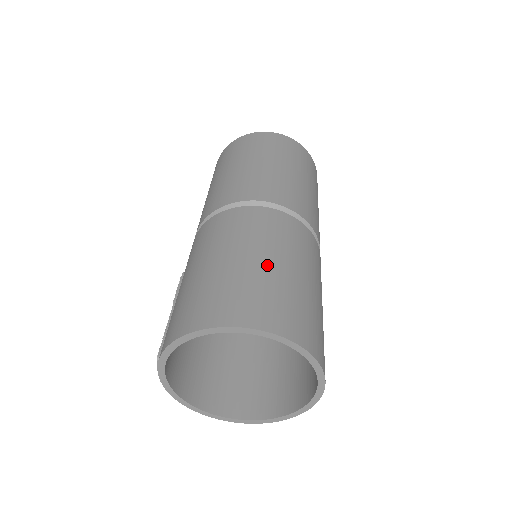
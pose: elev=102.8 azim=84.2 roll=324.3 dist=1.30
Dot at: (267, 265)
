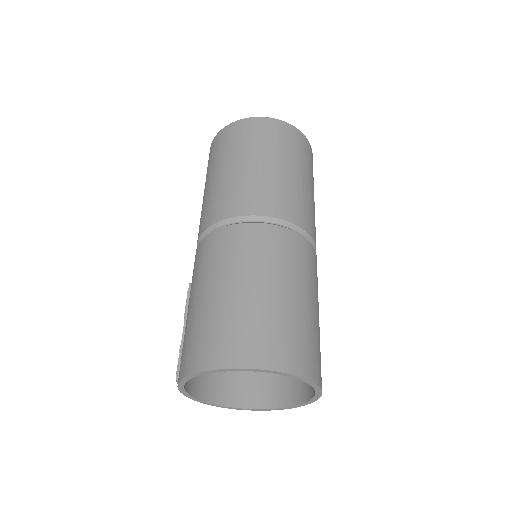
Dot at: (268, 296)
